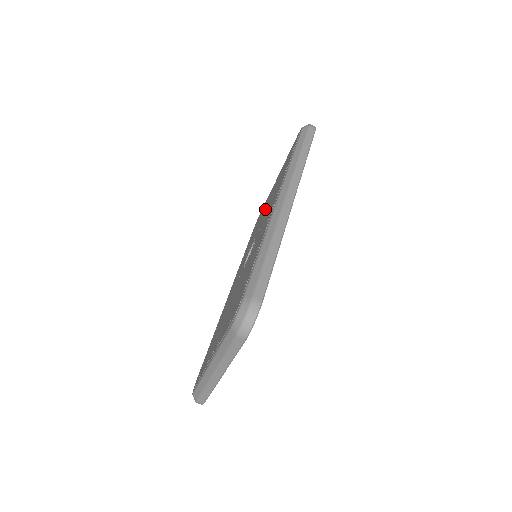
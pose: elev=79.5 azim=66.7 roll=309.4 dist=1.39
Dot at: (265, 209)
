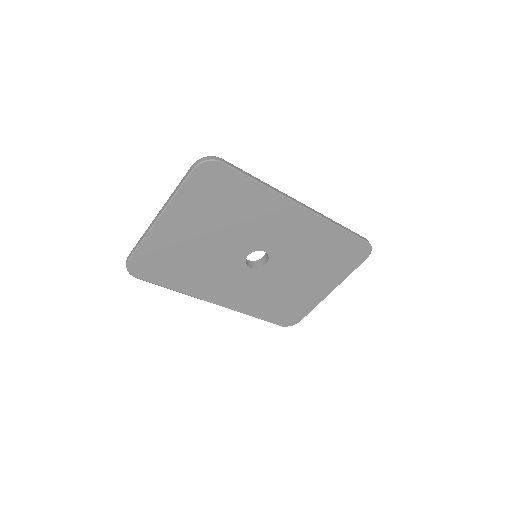
Dot at: occluded
